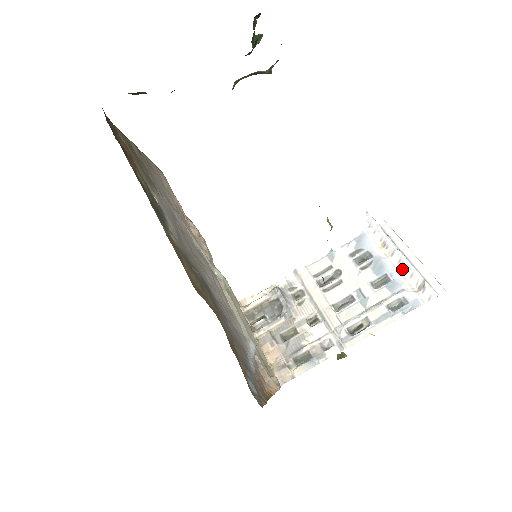
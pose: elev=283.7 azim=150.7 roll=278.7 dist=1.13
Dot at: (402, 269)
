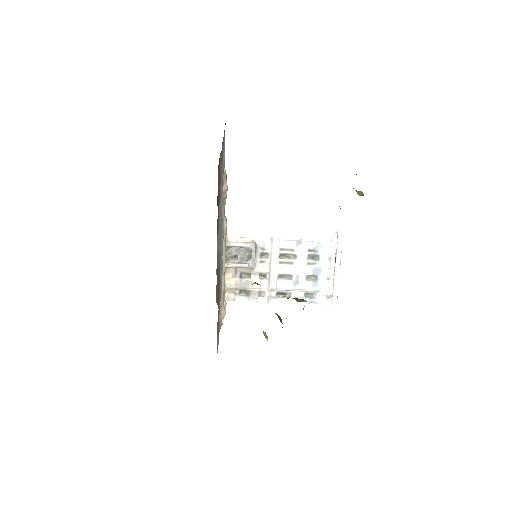
Dot at: (327, 280)
